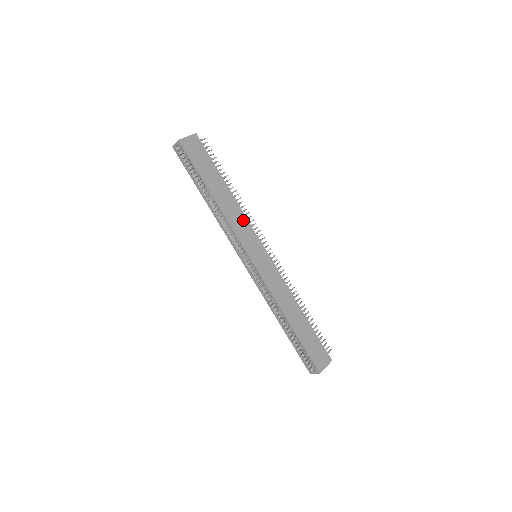
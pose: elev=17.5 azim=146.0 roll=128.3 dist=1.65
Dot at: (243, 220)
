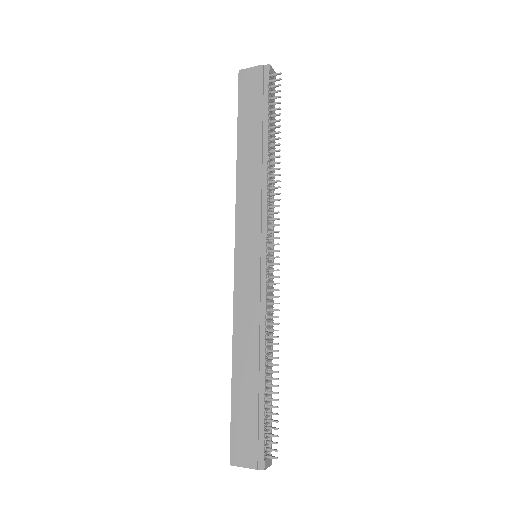
Dot at: (258, 199)
